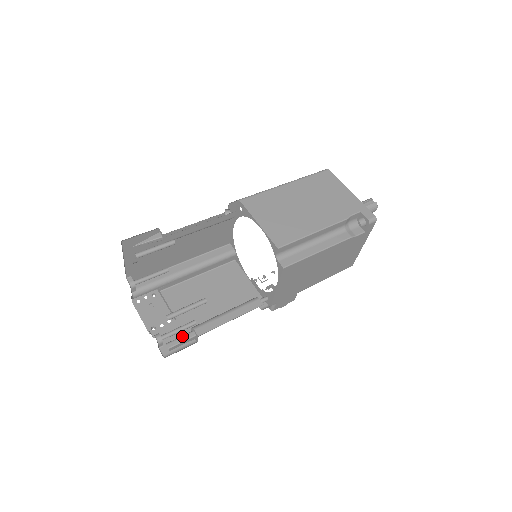
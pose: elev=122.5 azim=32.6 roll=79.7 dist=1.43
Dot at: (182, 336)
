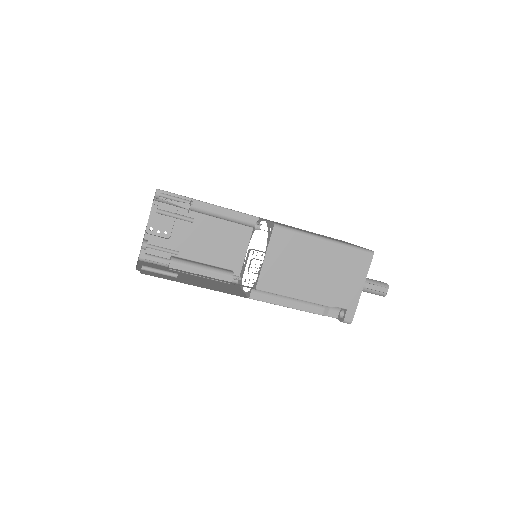
Dot at: (160, 258)
